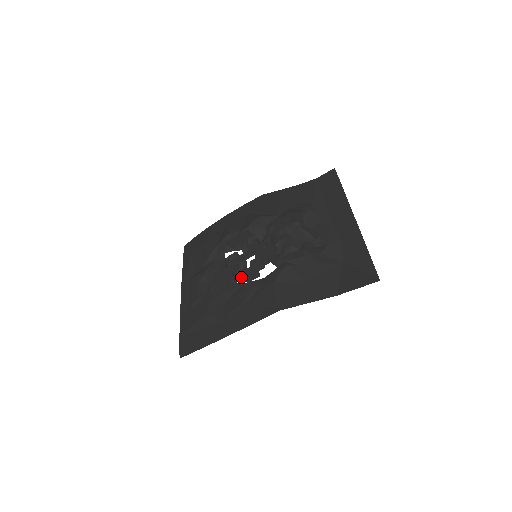
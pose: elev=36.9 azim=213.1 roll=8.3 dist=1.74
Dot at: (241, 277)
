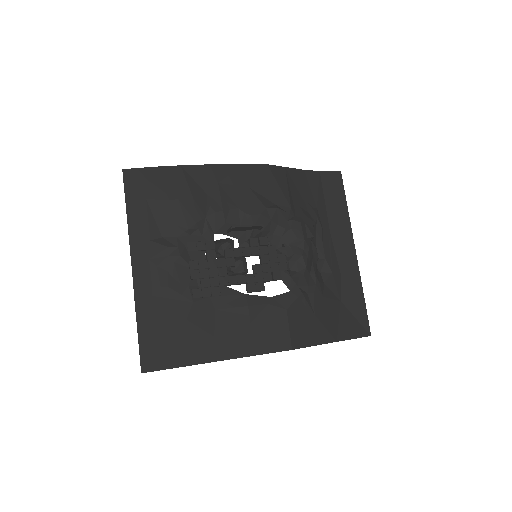
Dot at: (241, 283)
